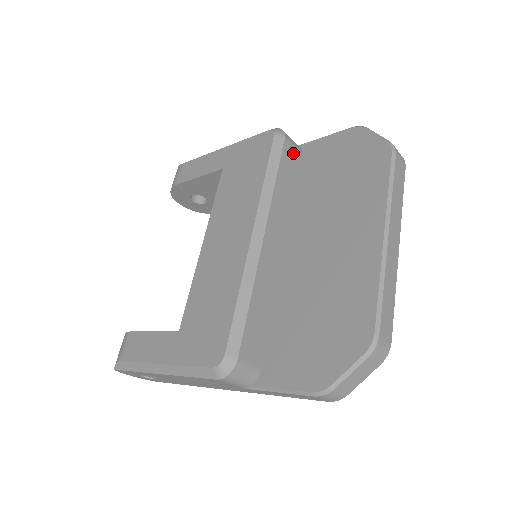
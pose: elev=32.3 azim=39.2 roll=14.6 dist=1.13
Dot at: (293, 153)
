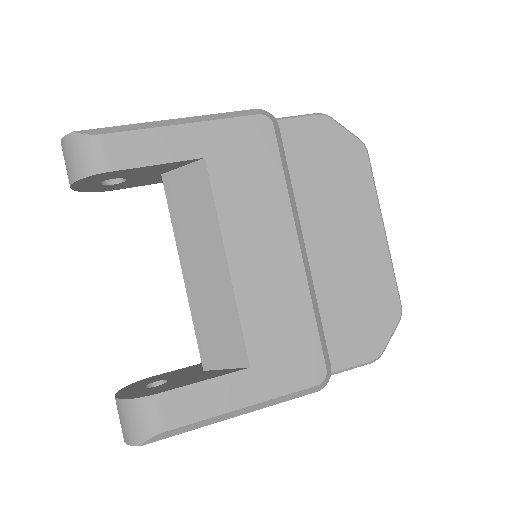
Dot at: occluded
